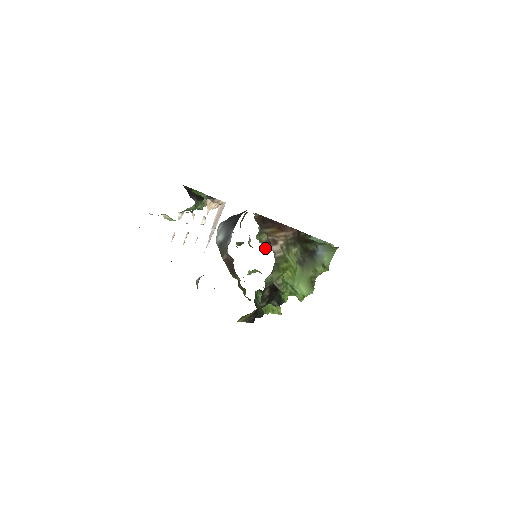
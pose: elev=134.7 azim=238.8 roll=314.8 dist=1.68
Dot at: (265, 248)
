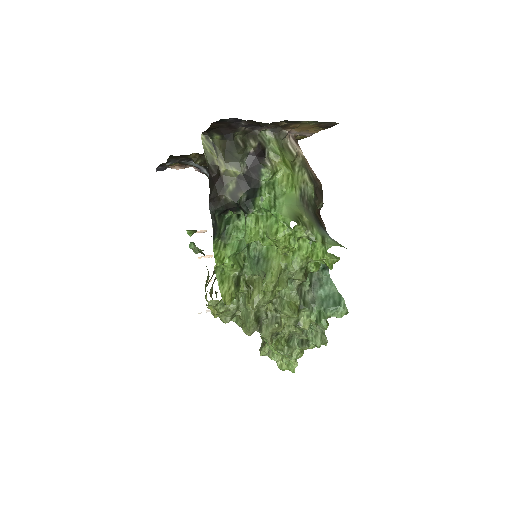
Dot at: occluded
